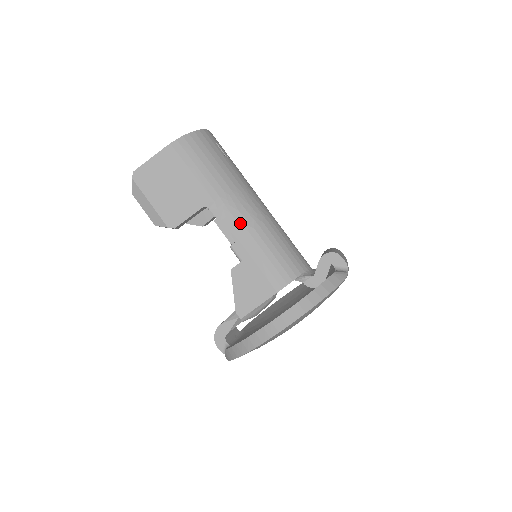
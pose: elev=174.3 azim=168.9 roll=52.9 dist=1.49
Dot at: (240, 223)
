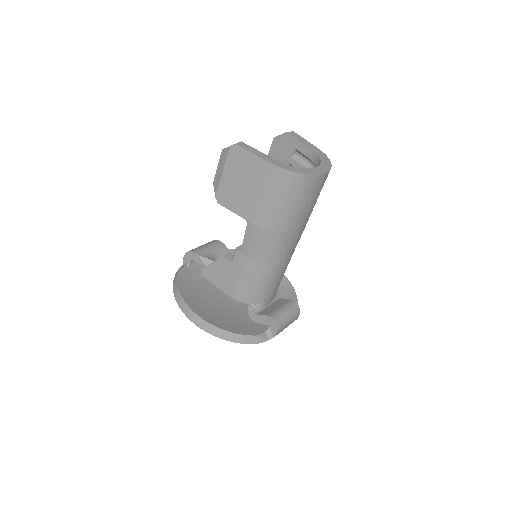
Dot at: (254, 251)
